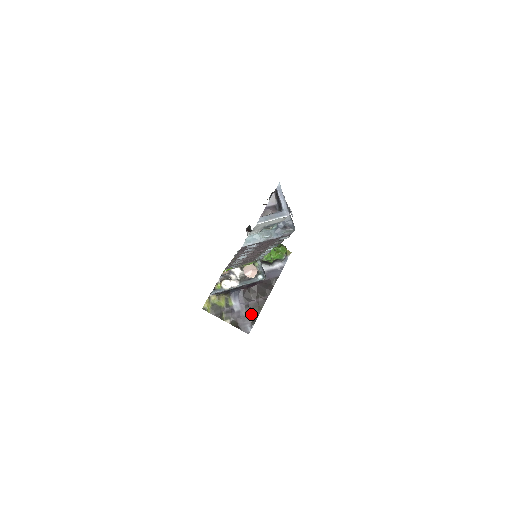
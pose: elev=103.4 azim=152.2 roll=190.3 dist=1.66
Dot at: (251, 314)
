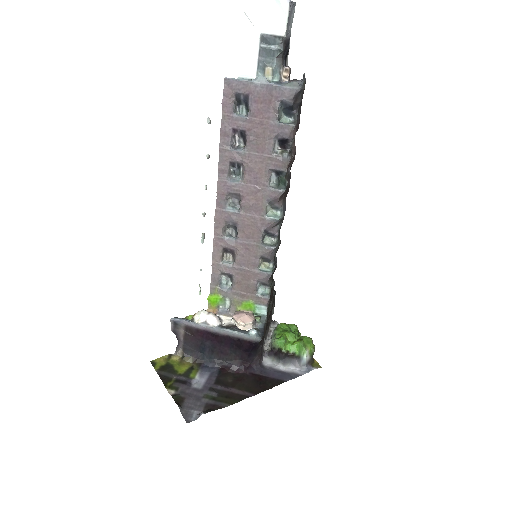
Dot at: (212, 401)
